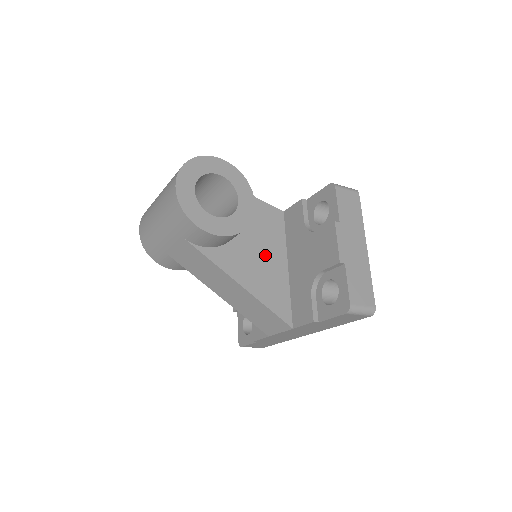
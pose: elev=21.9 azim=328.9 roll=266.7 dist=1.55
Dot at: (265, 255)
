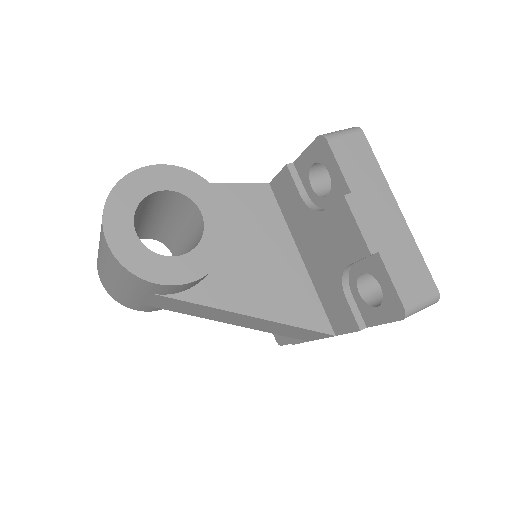
Dot at: (266, 258)
